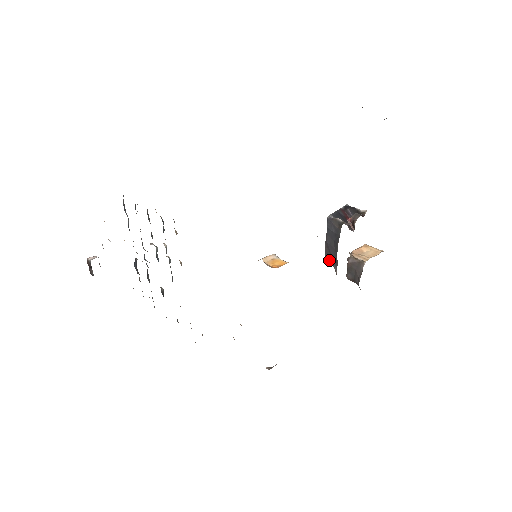
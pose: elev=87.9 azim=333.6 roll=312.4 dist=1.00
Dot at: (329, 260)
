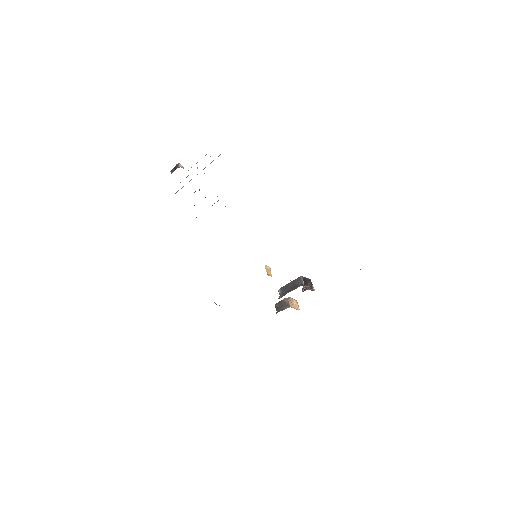
Dot at: (281, 291)
